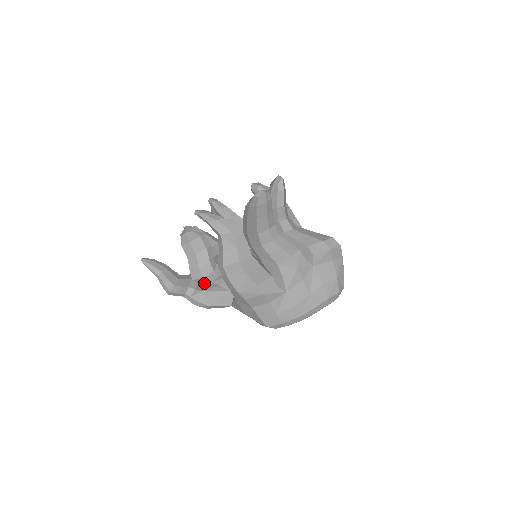
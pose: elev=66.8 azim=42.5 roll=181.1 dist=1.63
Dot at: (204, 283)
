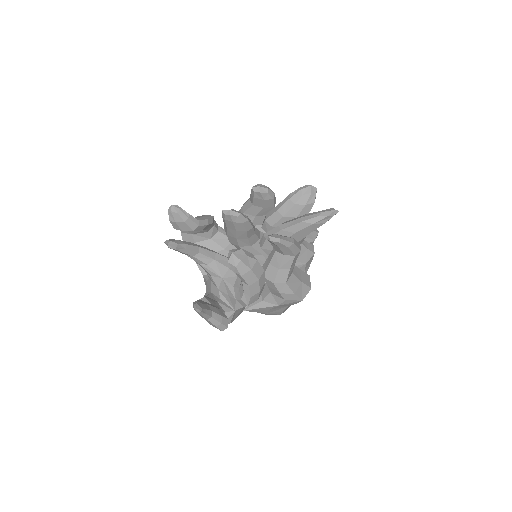
Dot at: occluded
